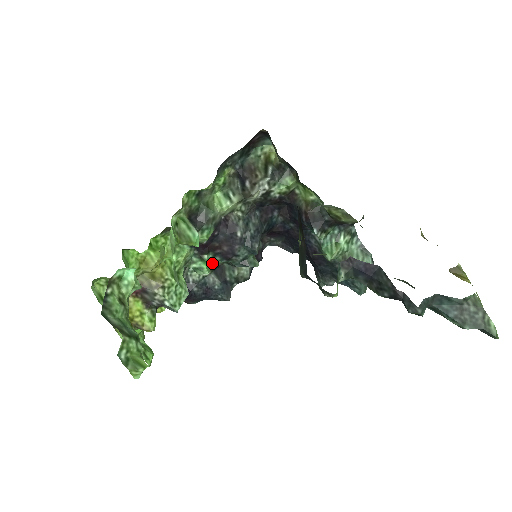
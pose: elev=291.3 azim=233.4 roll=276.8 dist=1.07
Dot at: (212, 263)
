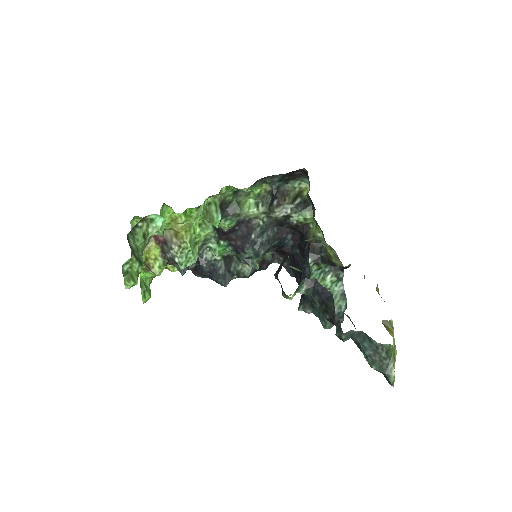
Dot at: (225, 250)
